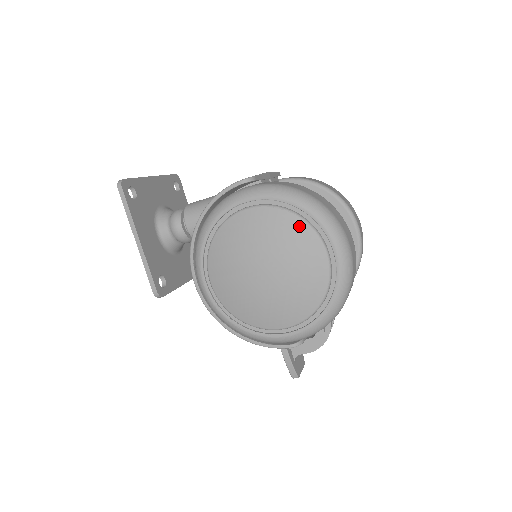
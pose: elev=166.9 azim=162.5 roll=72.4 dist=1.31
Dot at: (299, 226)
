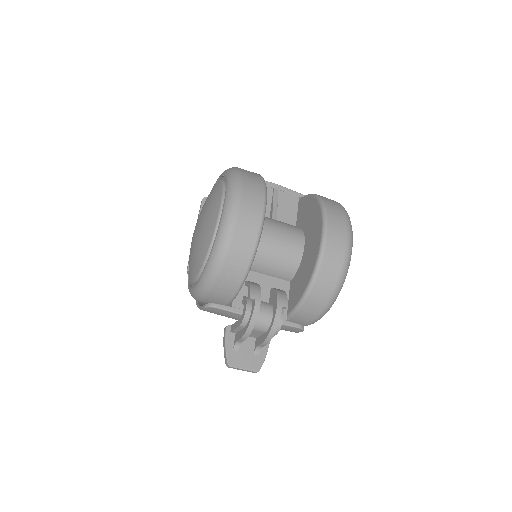
Dot at: (218, 188)
